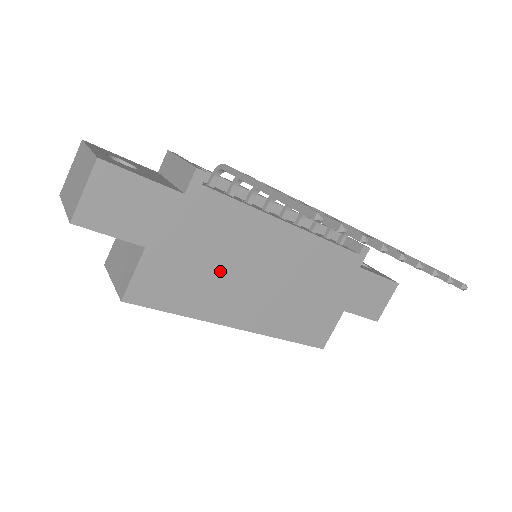
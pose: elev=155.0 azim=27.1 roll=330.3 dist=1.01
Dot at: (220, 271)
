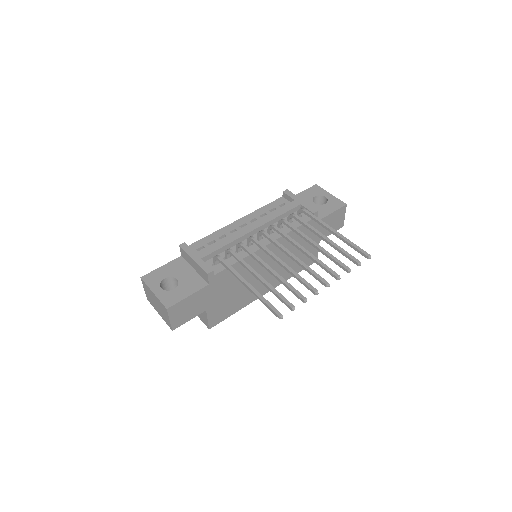
Dot at: (244, 287)
